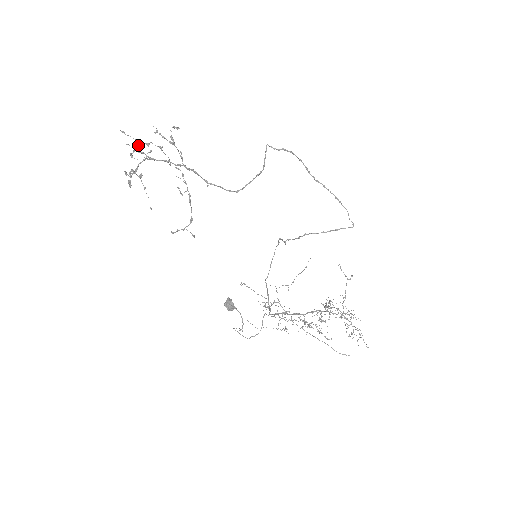
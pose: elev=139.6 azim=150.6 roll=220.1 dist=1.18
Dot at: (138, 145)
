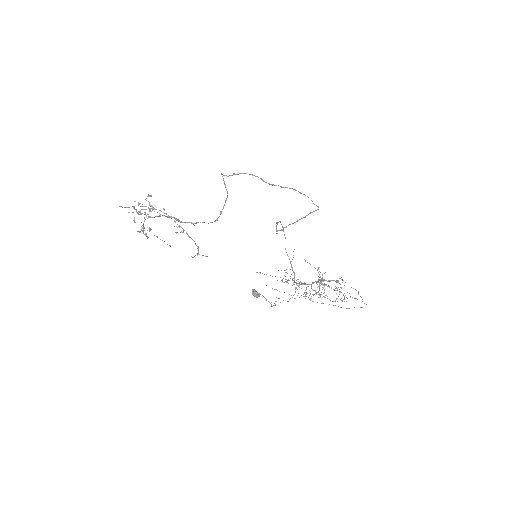
Dot at: occluded
